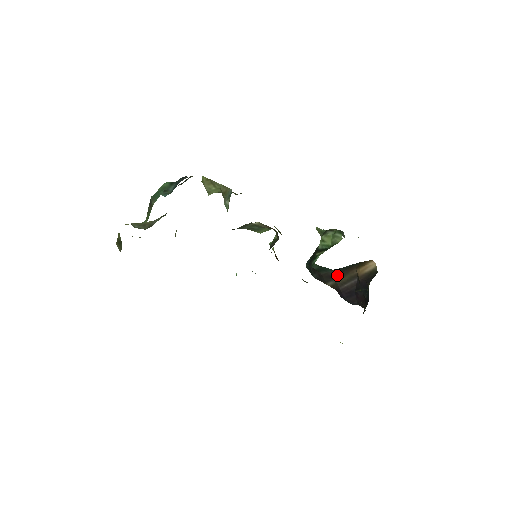
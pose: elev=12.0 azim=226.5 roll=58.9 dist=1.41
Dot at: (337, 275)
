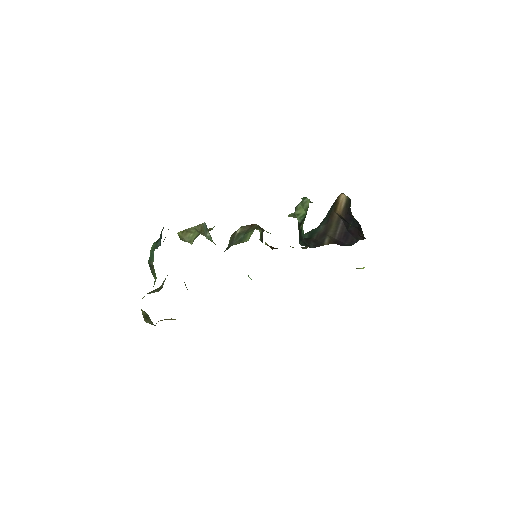
Dot at: (326, 229)
